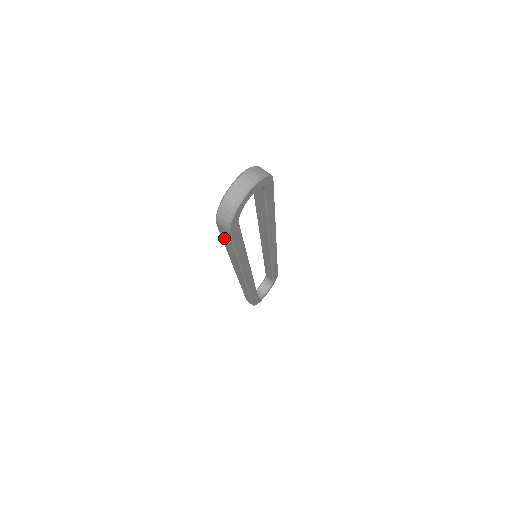
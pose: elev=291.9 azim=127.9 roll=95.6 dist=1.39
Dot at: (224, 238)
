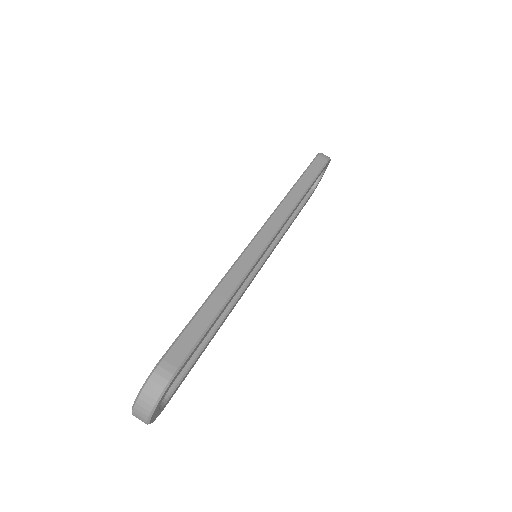
Dot at: occluded
